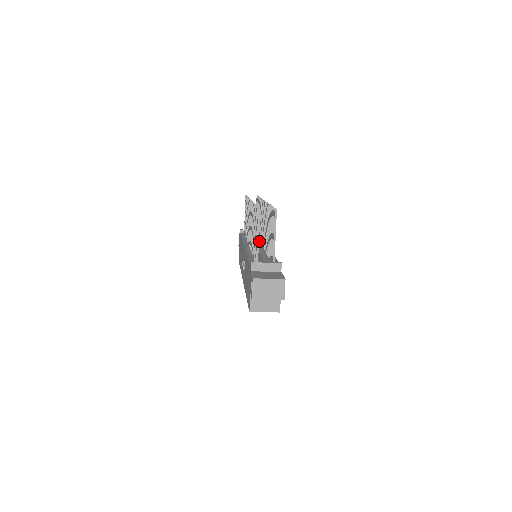
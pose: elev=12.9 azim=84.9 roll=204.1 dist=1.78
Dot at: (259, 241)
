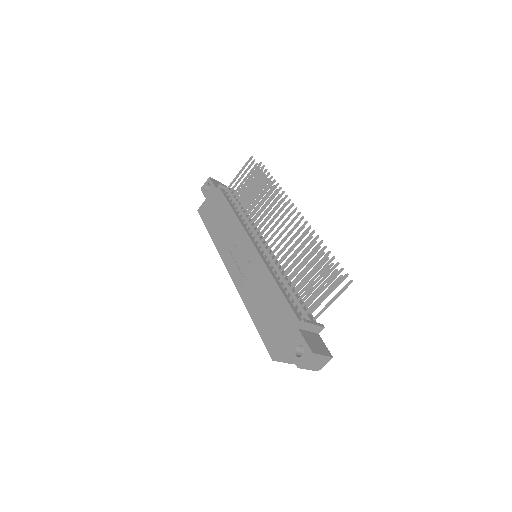
Dot at: occluded
